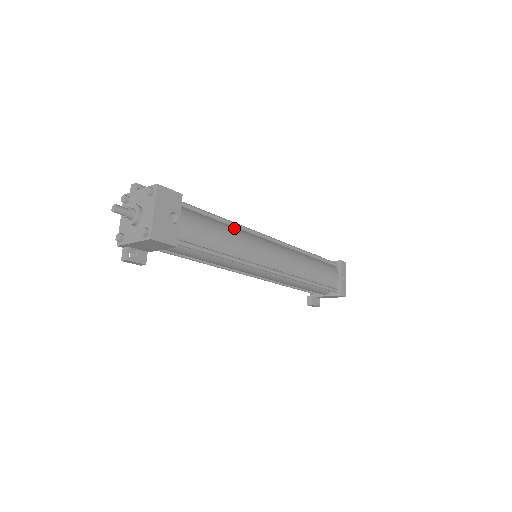
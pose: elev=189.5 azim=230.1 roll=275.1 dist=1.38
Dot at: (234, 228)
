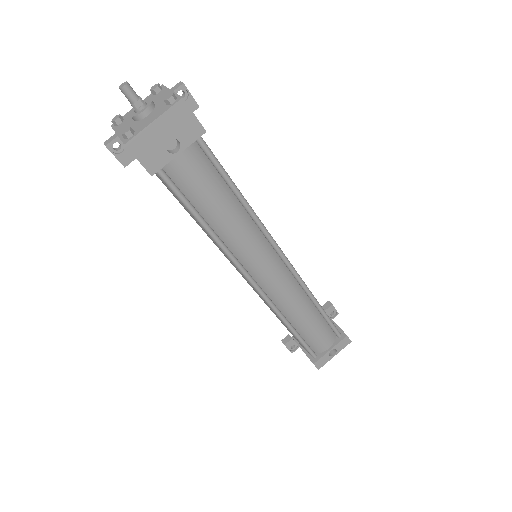
Dot at: (247, 211)
